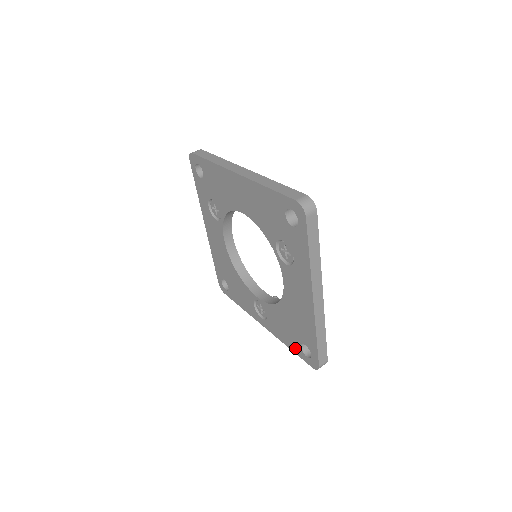
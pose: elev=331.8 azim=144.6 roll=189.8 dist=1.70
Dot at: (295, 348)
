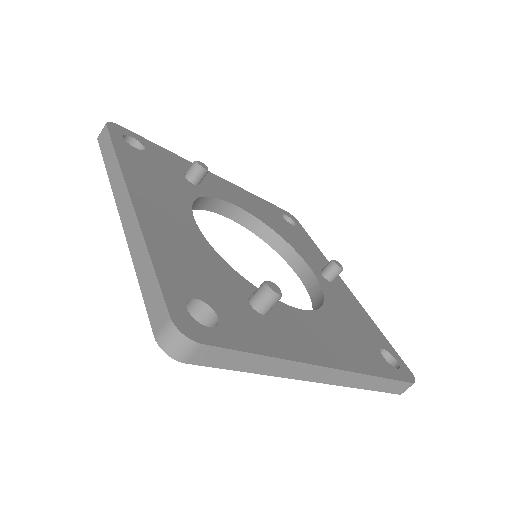
Dot at: occluded
